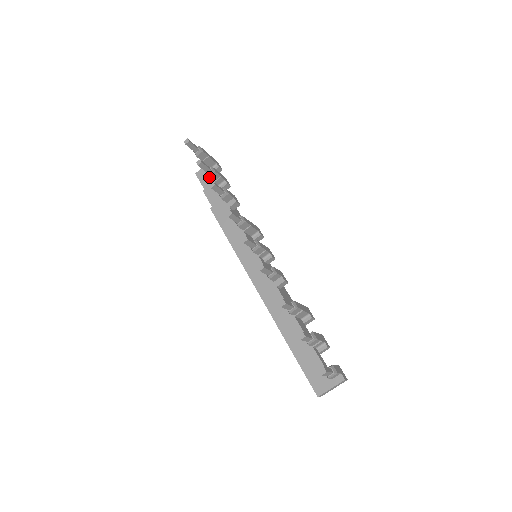
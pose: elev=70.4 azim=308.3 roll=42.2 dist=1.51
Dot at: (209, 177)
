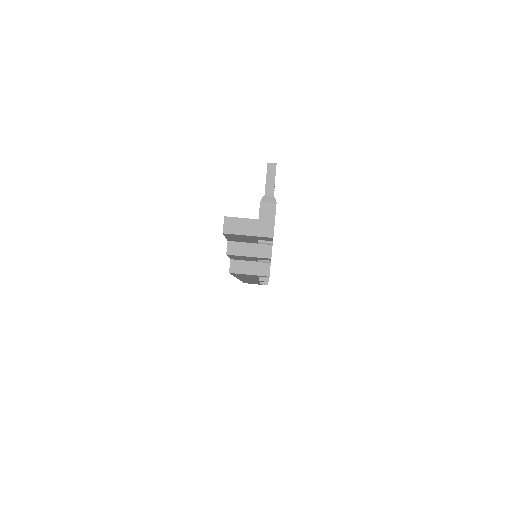
Dot at: occluded
